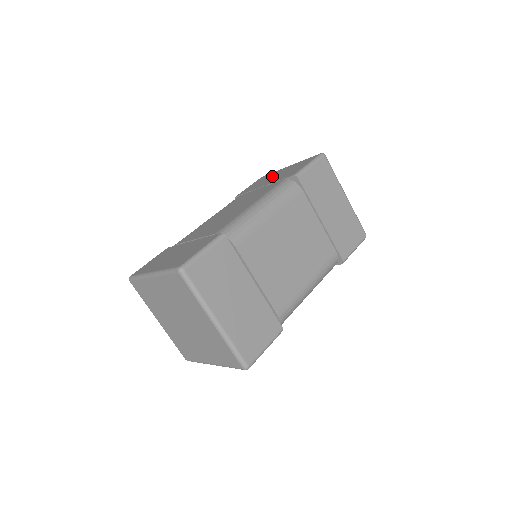
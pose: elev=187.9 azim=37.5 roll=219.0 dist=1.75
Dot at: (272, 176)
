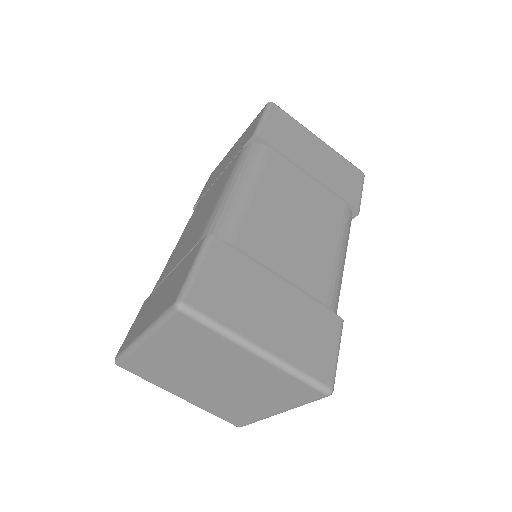
Dot at: (224, 161)
